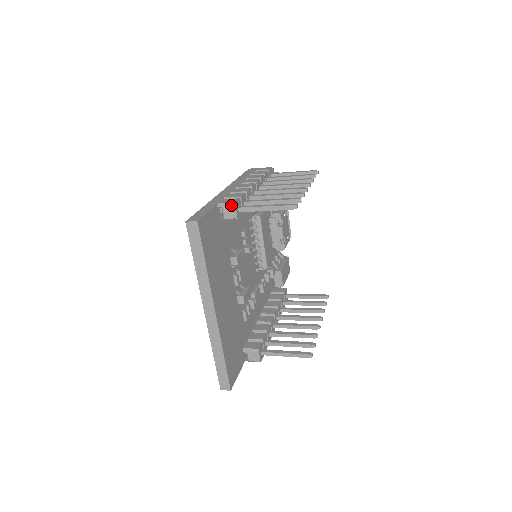
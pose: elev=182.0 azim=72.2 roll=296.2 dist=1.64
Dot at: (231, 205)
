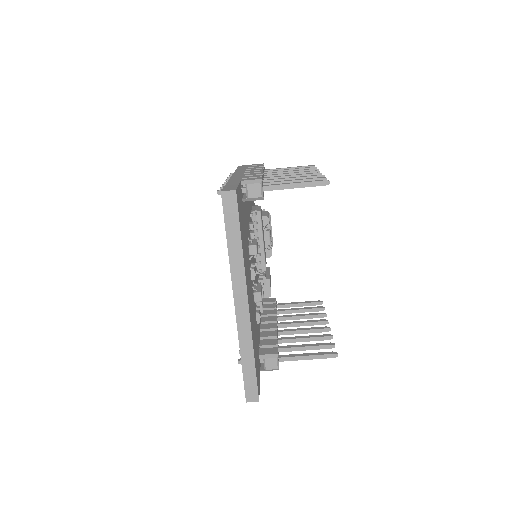
Dot at: (257, 182)
